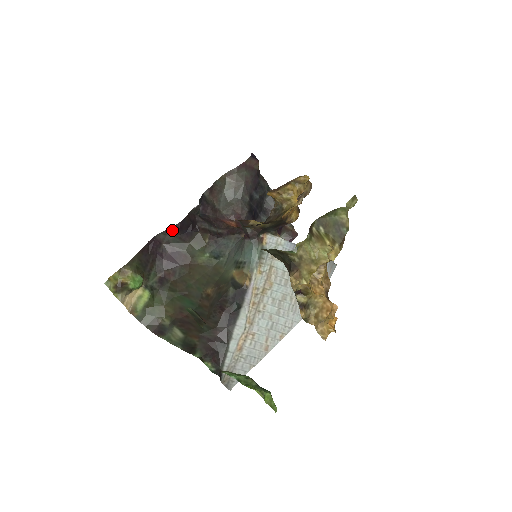
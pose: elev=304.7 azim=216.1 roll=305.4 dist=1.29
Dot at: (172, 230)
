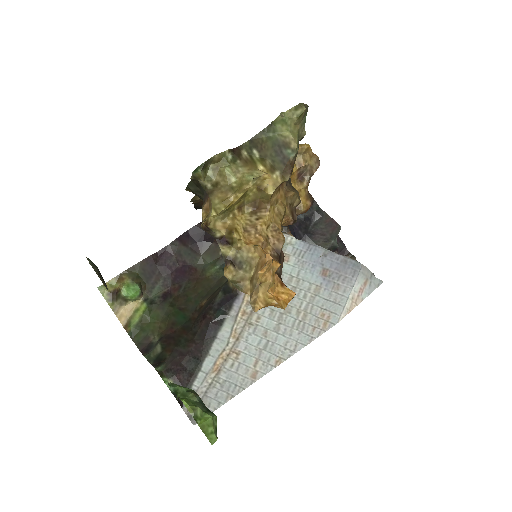
Dot at: (182, 239)
